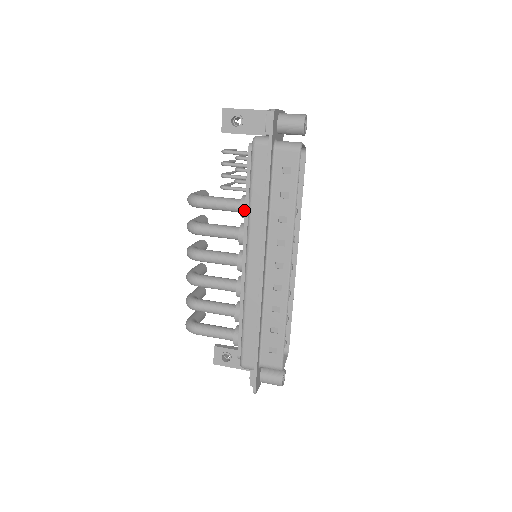
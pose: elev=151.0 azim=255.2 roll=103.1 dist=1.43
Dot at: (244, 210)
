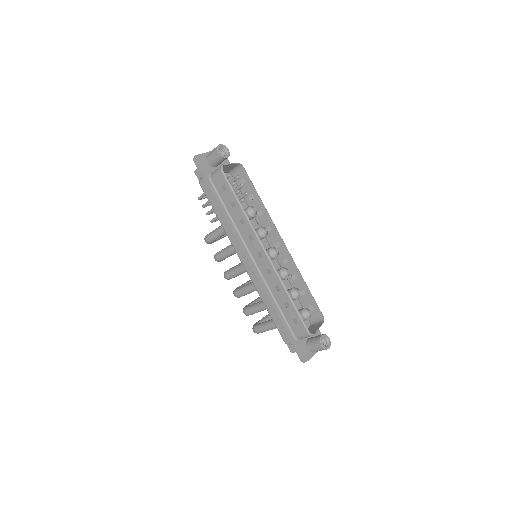
Dot at: occluded
